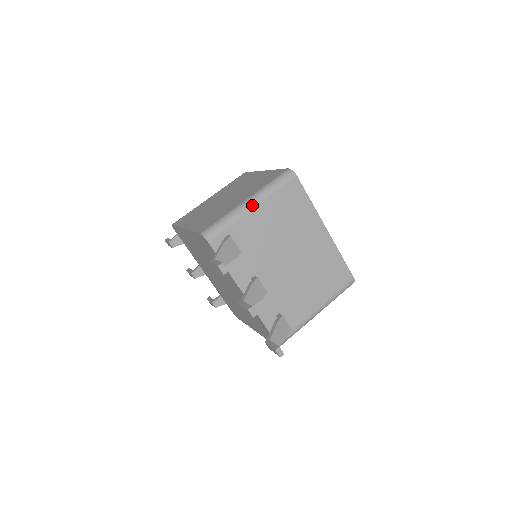
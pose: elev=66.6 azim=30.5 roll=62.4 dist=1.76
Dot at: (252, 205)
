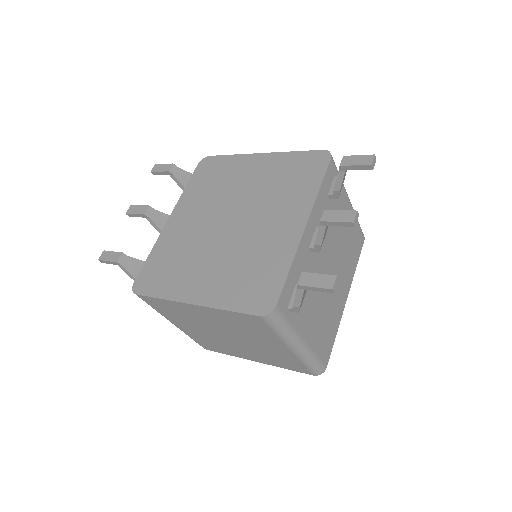
Dot at: occluded
